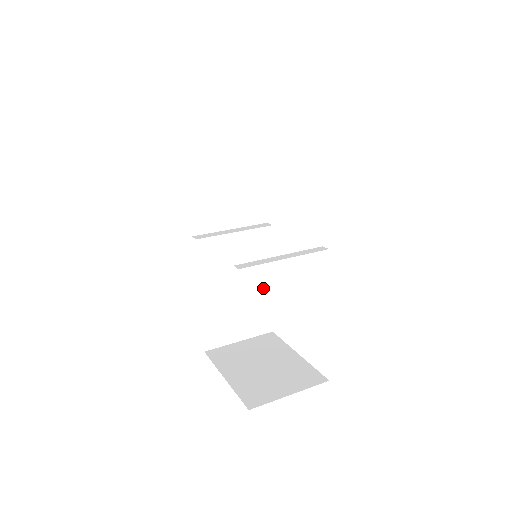
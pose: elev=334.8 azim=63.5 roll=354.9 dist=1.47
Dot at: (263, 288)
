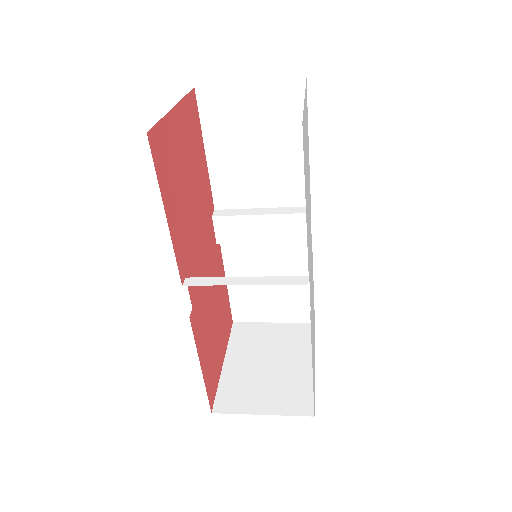
Dot at: occluded
